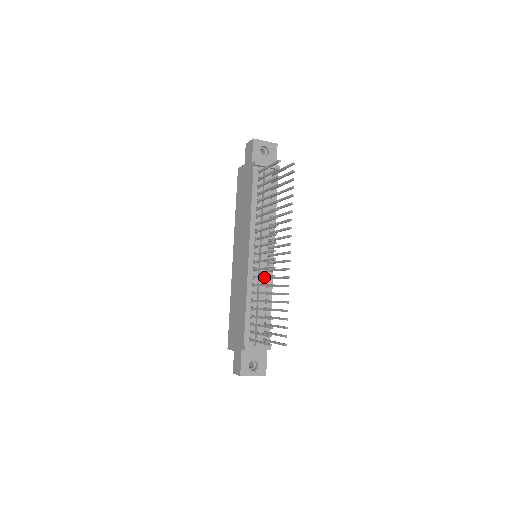
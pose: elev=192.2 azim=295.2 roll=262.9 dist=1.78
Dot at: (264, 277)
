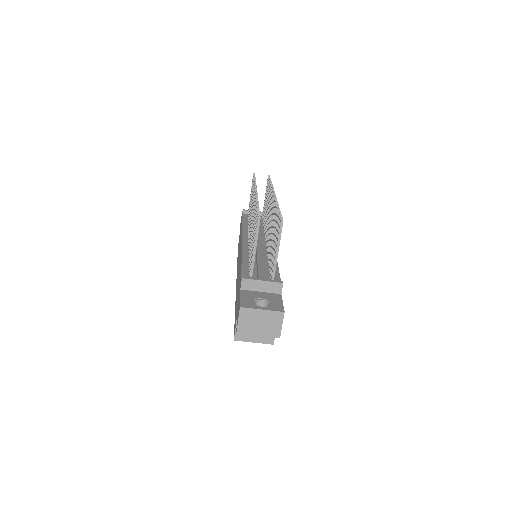
Dot at: occluded
